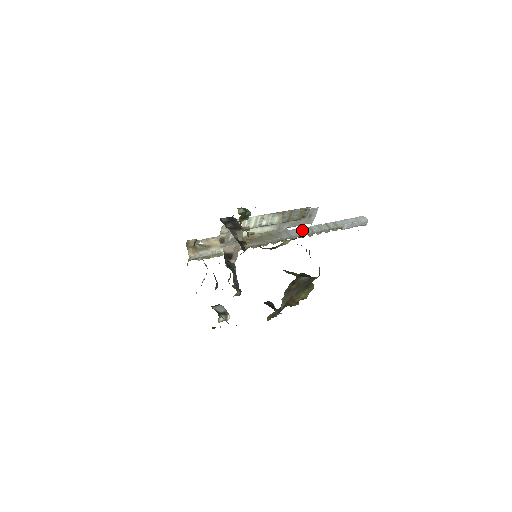
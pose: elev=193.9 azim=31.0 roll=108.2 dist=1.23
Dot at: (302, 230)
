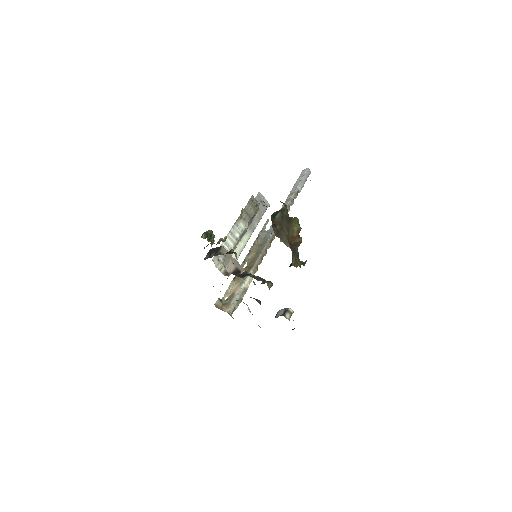
Dot at: occluded
